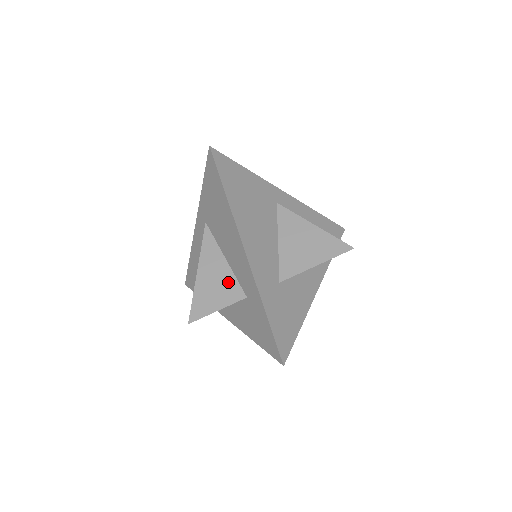
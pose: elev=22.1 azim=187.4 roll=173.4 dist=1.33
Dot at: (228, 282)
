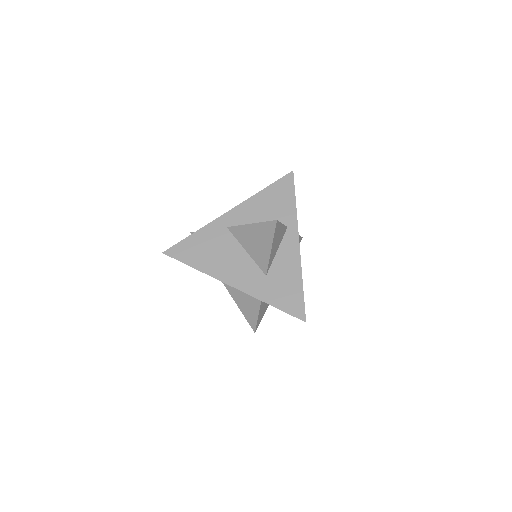
Dot at: (249, 296)
